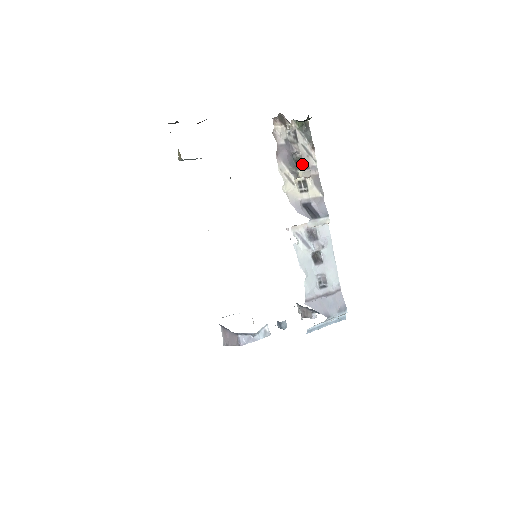
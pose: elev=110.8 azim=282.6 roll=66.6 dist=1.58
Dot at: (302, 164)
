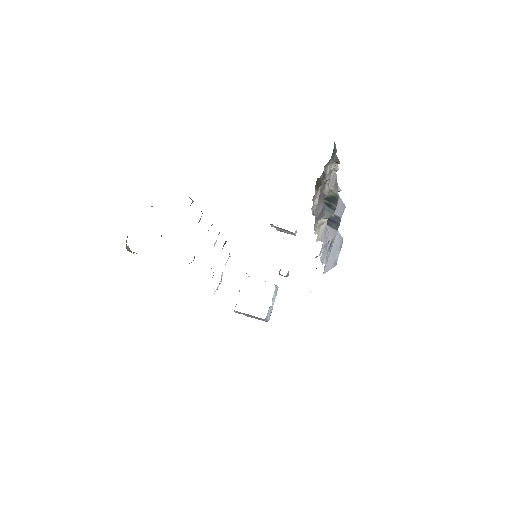
Dot at: (332, 199)
